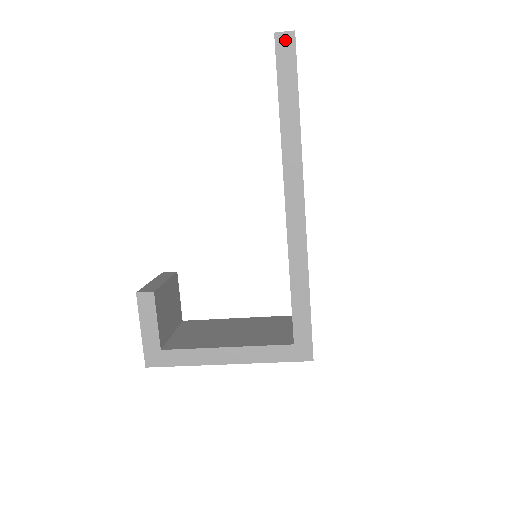
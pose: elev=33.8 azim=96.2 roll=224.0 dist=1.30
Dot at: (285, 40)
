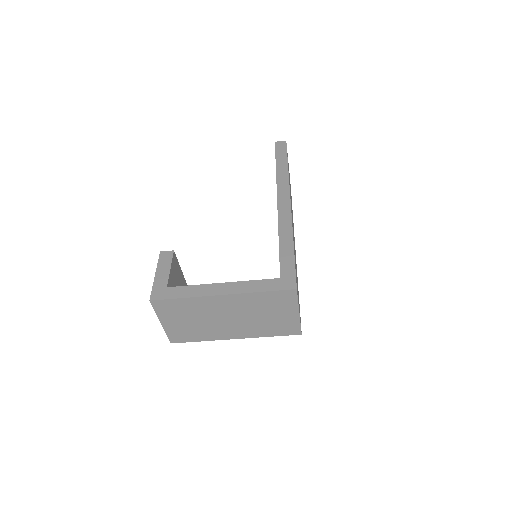
Dot at: (281, 144)
